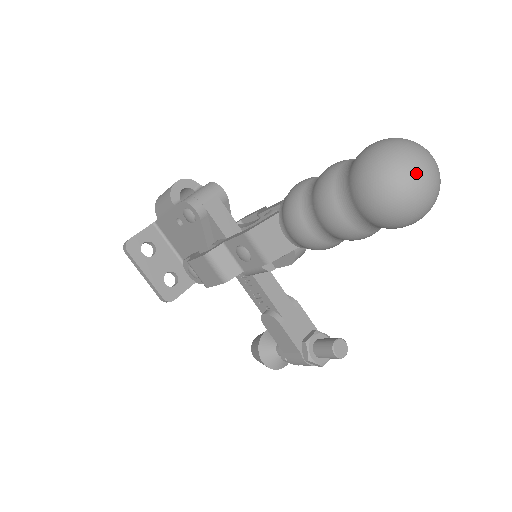
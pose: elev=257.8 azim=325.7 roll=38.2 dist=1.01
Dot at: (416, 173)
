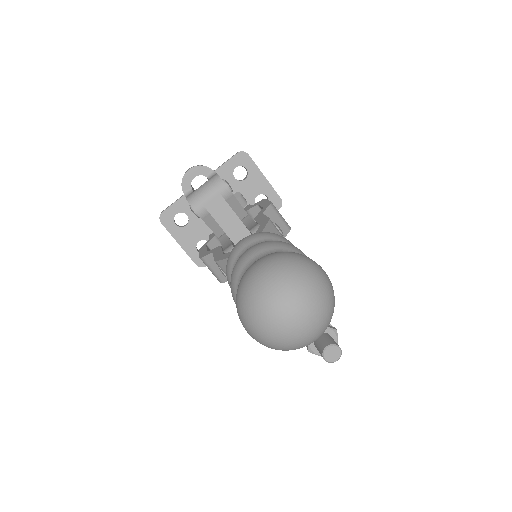
Dot at: (277, 322)
